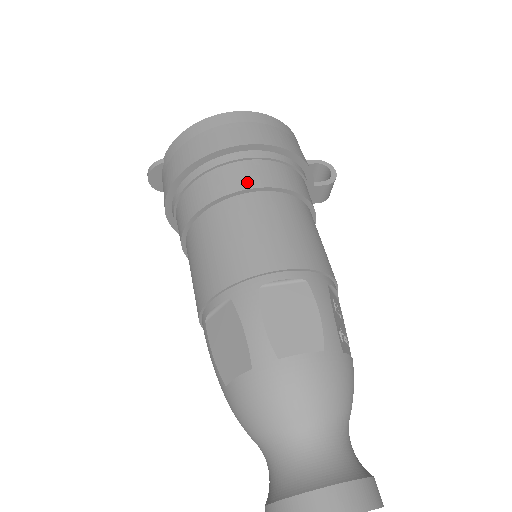
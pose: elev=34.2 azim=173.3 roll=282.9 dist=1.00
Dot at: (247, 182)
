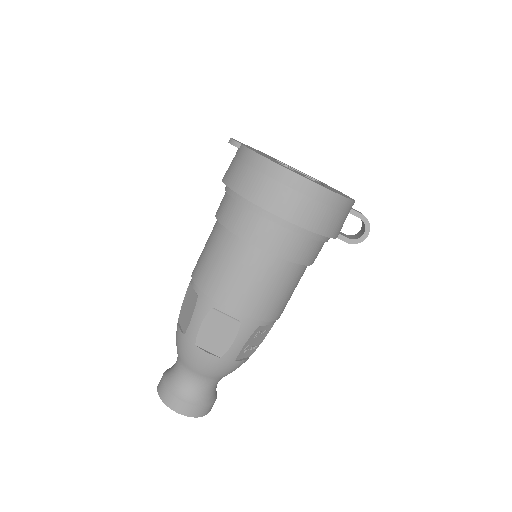
Dot at: (256, 239)
